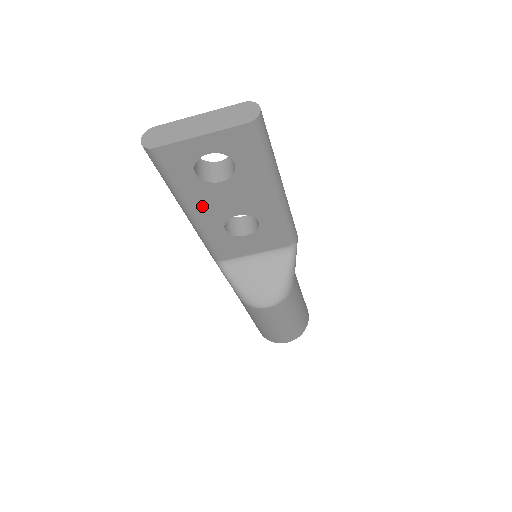
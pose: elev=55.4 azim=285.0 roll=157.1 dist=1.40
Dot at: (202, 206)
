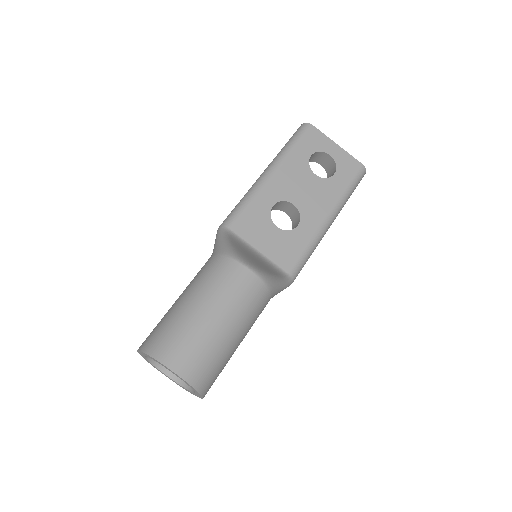
Dot at: (286, 175)
